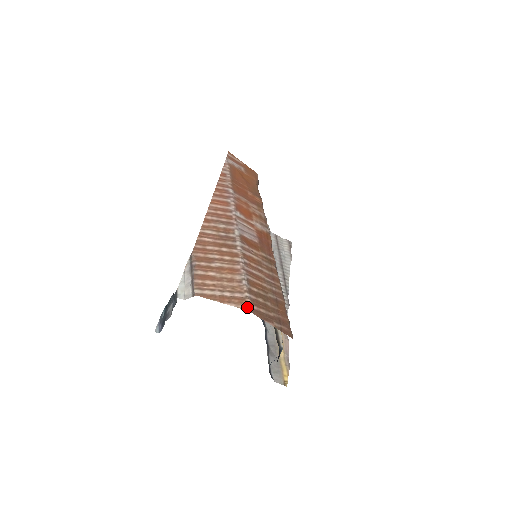
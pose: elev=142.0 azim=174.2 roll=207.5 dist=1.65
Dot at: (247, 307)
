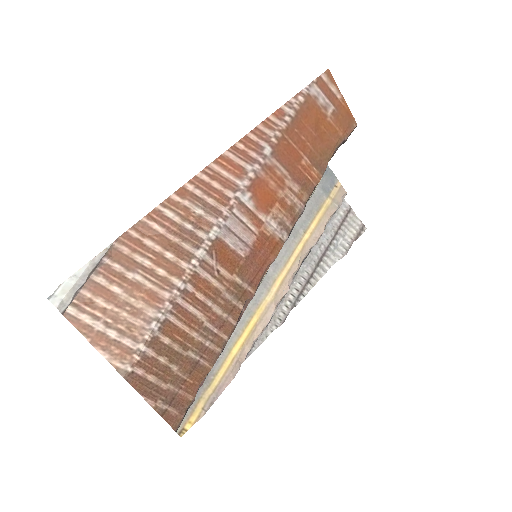
Dot at: (125, 368)
